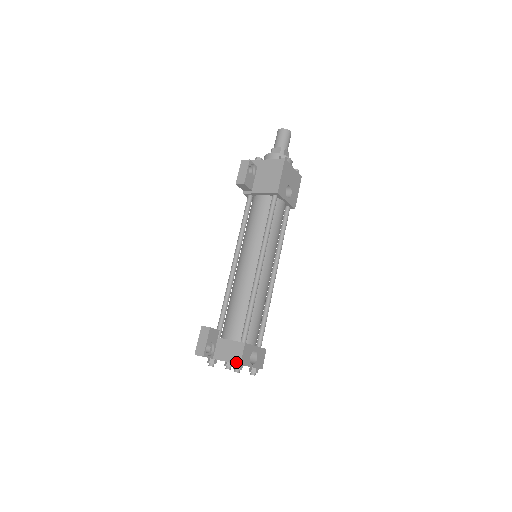
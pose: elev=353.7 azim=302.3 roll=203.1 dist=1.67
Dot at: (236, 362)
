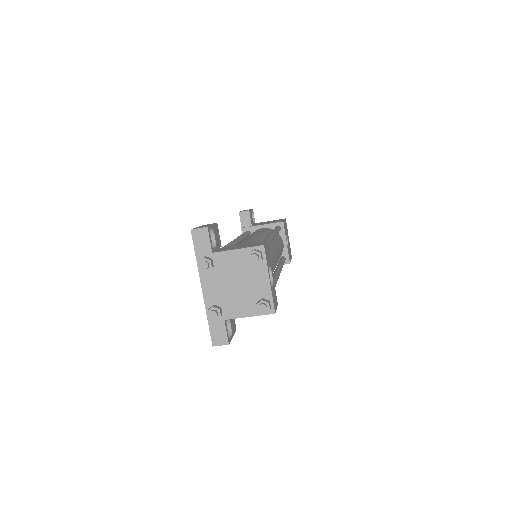
Dot at: (256, 245)
